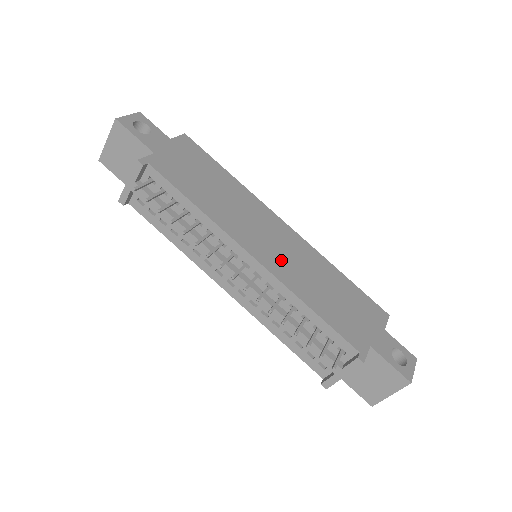
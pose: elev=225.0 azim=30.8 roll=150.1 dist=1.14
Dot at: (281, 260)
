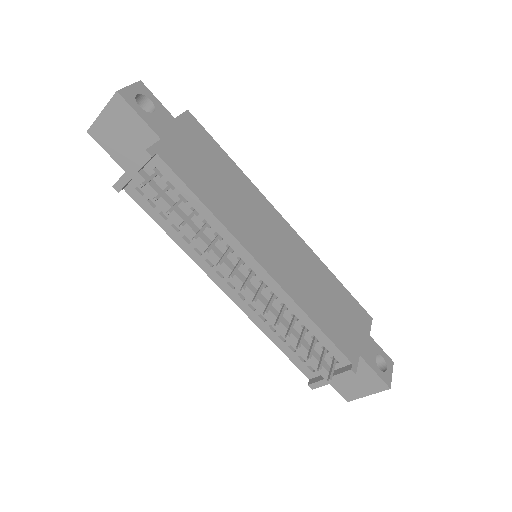
Dot at: (286, 267)
